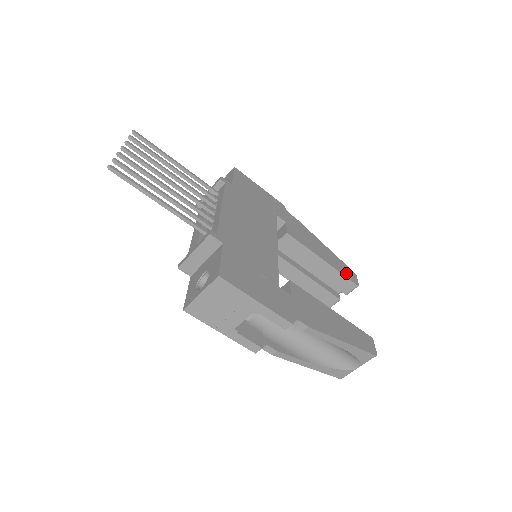
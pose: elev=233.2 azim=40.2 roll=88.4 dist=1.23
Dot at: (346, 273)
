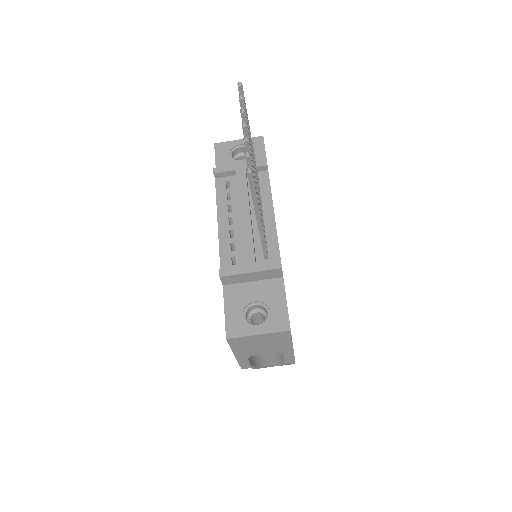
Dot at: occluded
